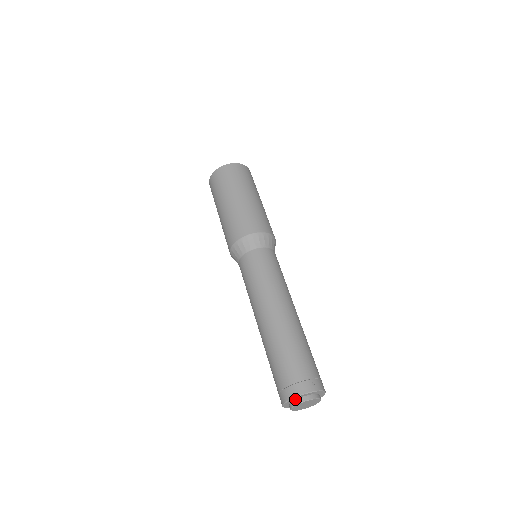
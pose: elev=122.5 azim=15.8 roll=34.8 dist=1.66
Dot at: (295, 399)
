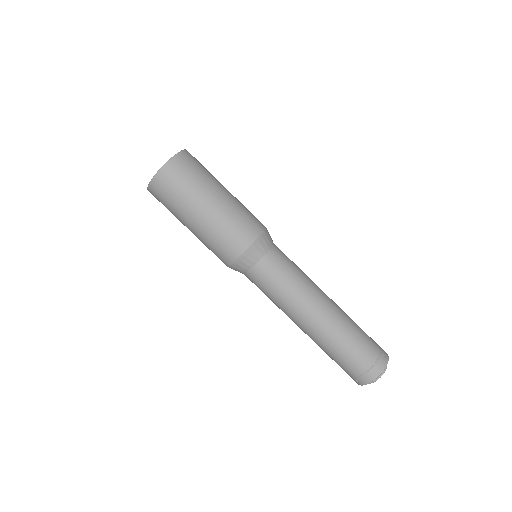
Dot at: (375, 376)
